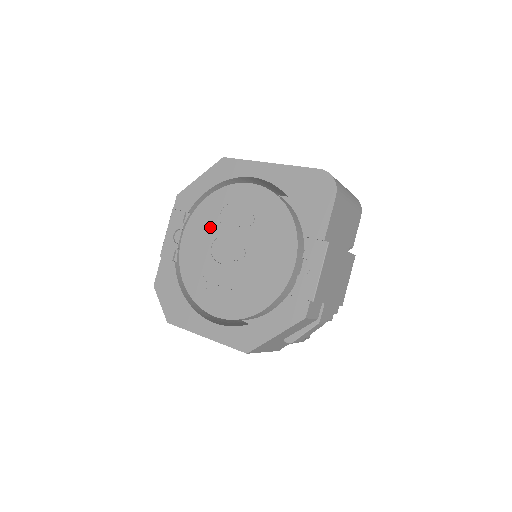
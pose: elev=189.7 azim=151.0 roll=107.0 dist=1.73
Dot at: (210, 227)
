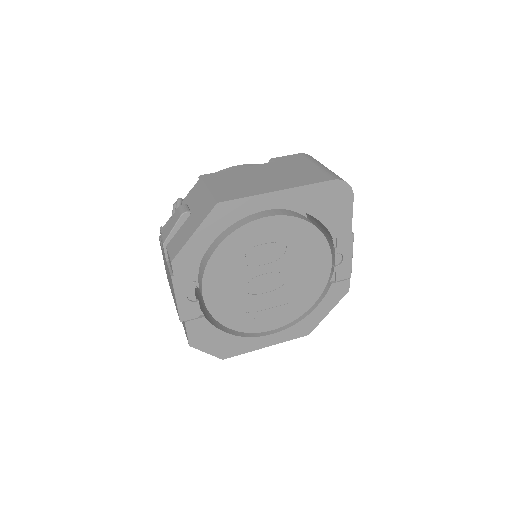
Dot at: (234, 273)
